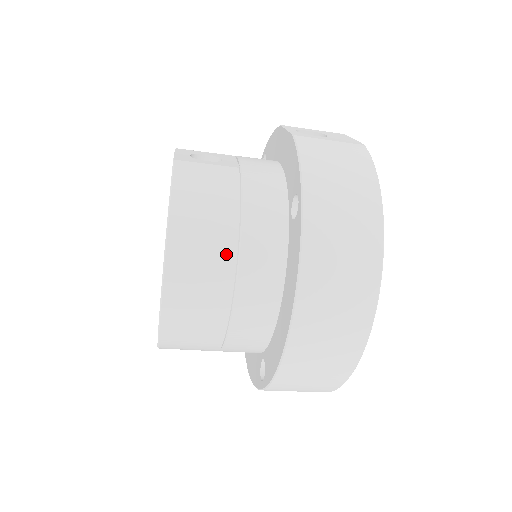
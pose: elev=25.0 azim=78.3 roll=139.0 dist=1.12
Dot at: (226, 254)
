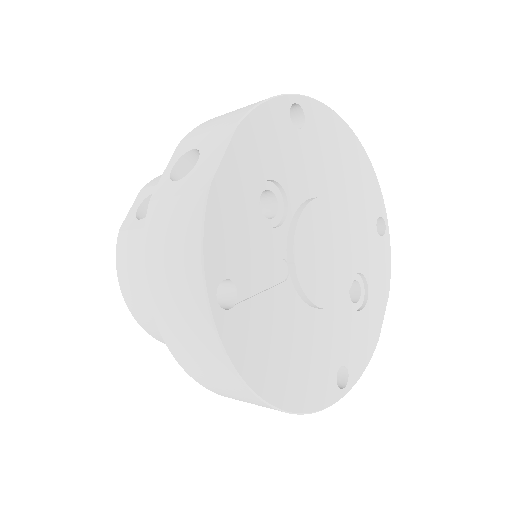
Dot at: occluded
